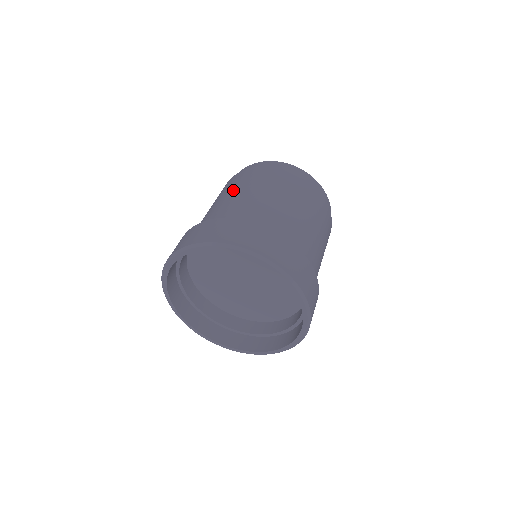
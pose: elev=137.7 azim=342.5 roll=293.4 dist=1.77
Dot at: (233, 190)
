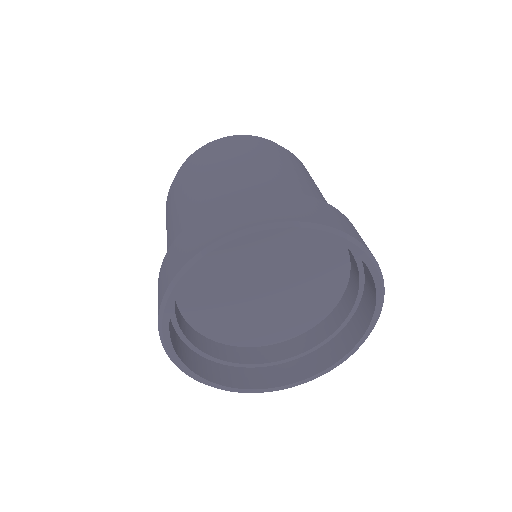
Dot at: (224, 165)
